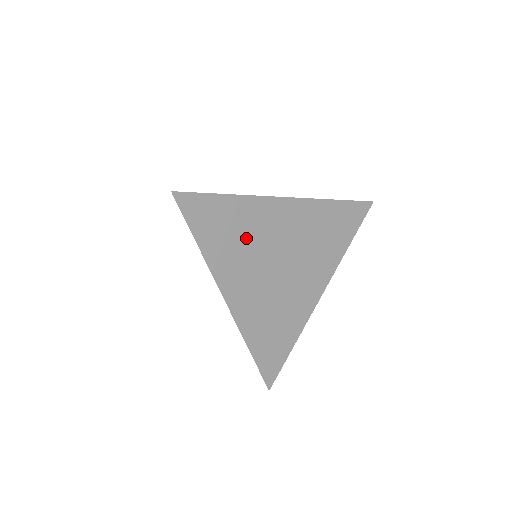
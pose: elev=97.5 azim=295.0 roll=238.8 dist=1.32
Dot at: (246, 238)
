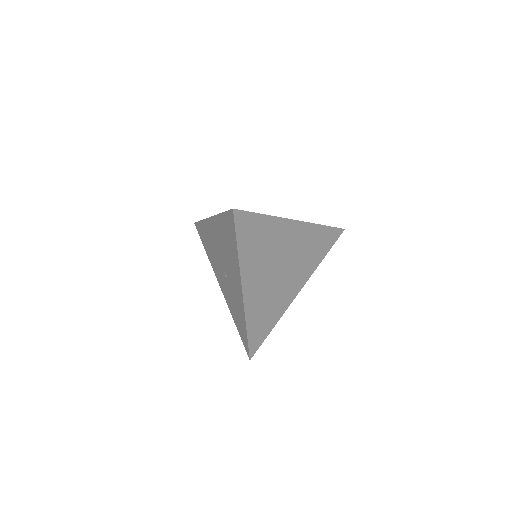
Dot at: (267, 247)
